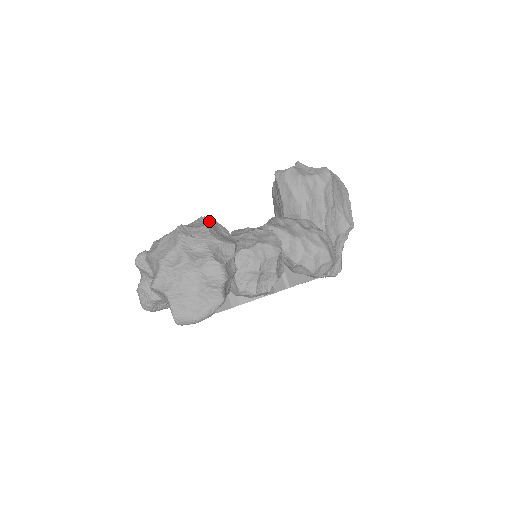
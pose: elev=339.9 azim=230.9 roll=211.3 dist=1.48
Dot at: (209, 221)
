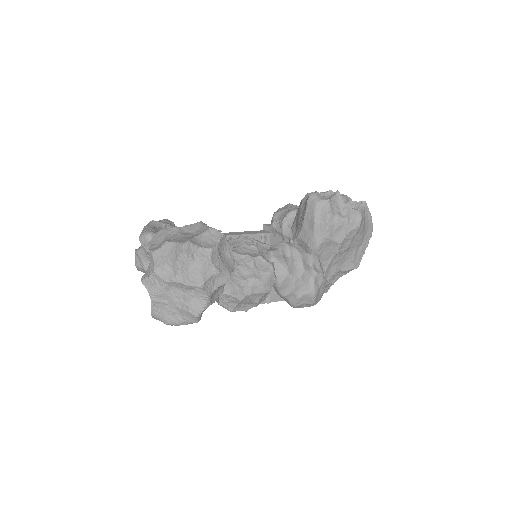
Dot at: (217, 241)
